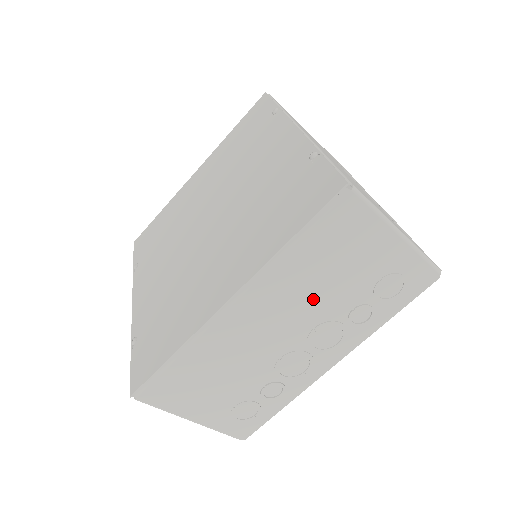
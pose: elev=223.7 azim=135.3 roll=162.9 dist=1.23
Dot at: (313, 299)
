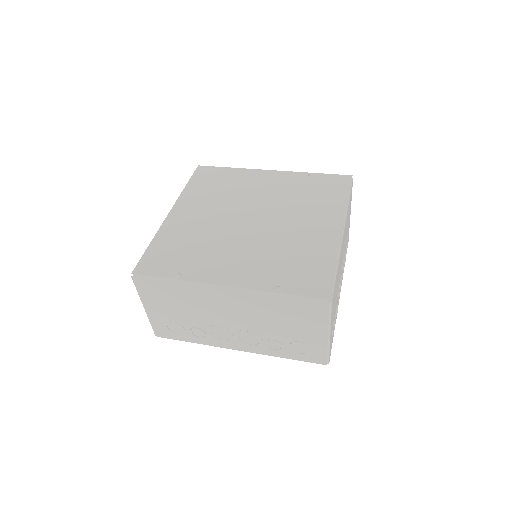
Dot at: (345, 239)
